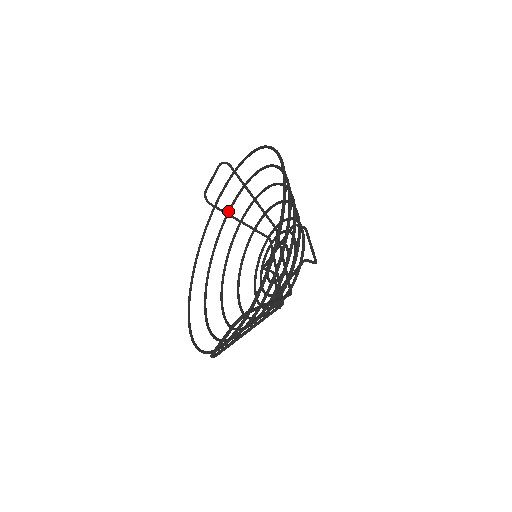
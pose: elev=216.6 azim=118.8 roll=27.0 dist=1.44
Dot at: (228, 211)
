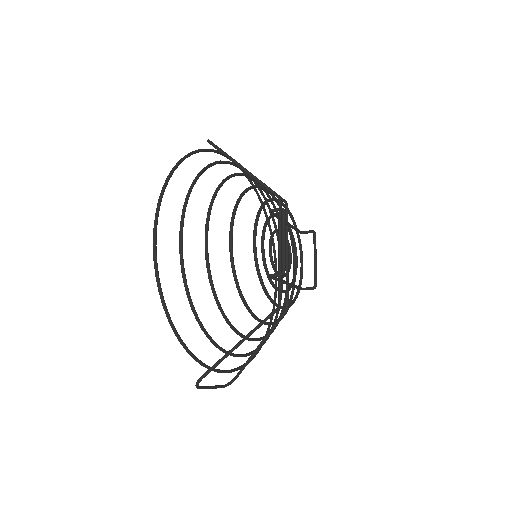
Dot at: occluded
